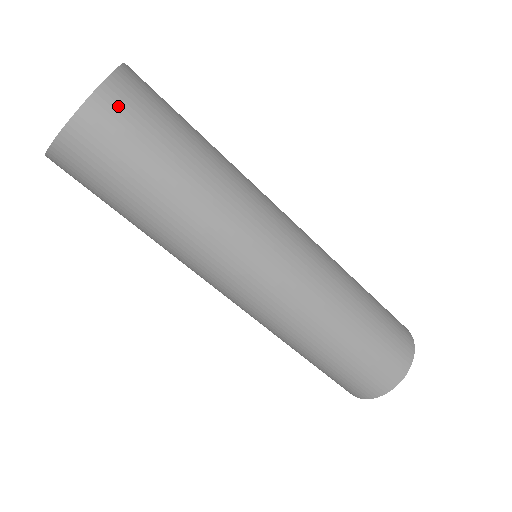
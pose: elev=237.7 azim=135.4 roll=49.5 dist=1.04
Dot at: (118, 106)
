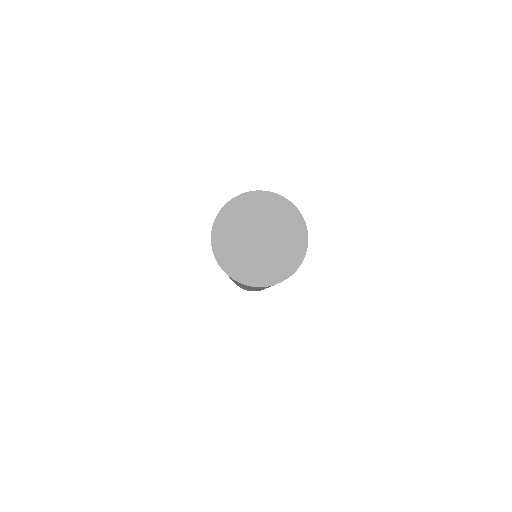
Dot at: occluded
